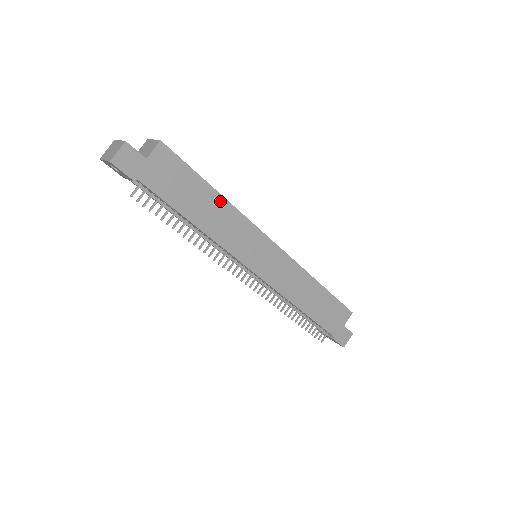
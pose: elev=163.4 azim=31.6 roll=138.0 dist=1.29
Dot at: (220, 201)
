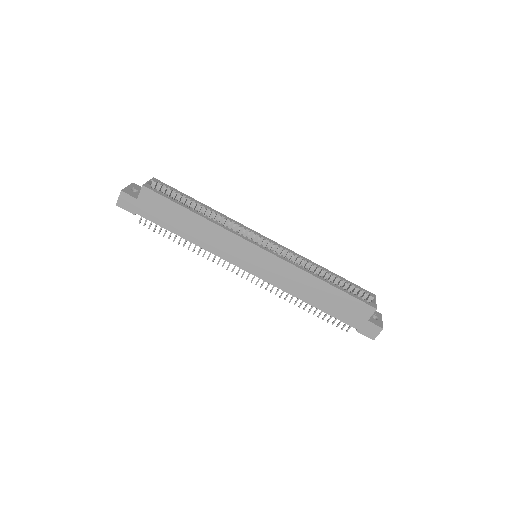
Dot at: (200, 220)
